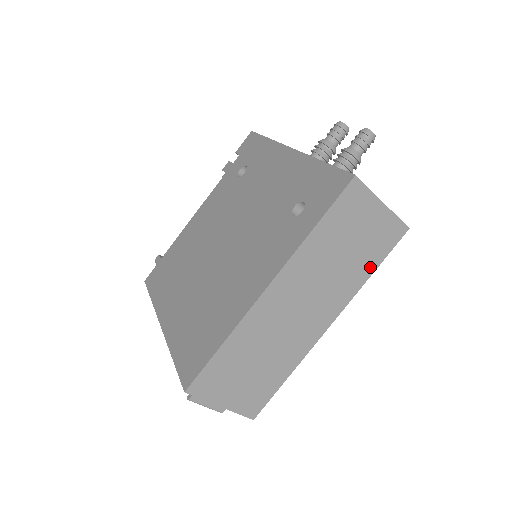
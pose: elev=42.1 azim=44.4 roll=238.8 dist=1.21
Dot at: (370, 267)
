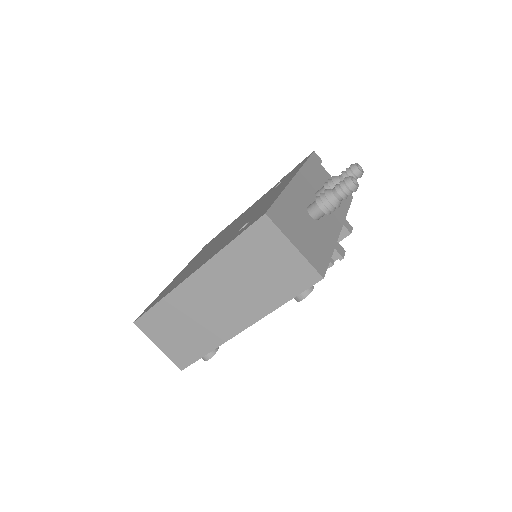
Dot at: (282, 297)
